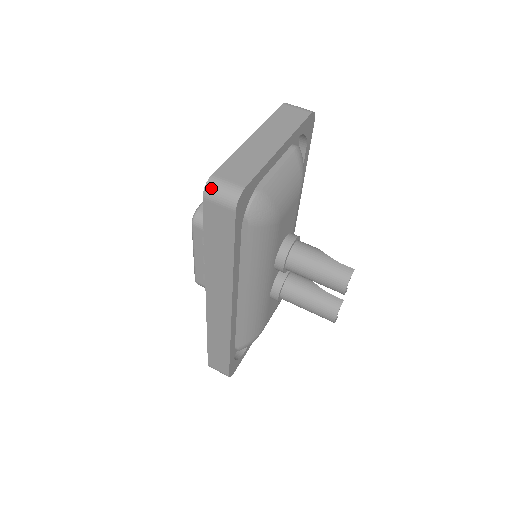
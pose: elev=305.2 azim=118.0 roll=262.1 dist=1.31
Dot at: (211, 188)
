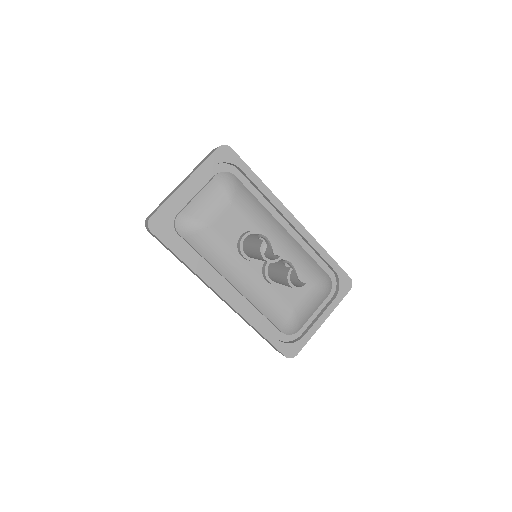
Dot at: (145, 224)
